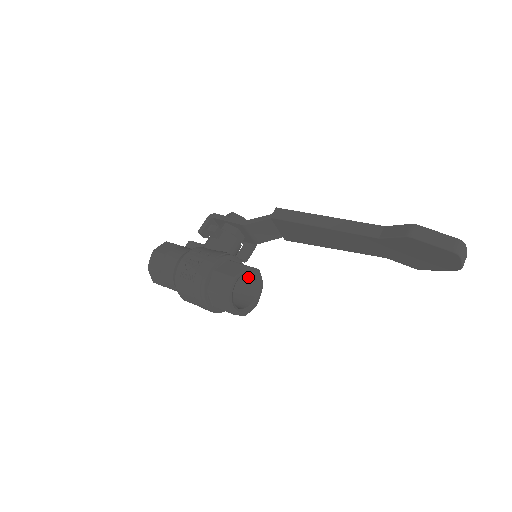
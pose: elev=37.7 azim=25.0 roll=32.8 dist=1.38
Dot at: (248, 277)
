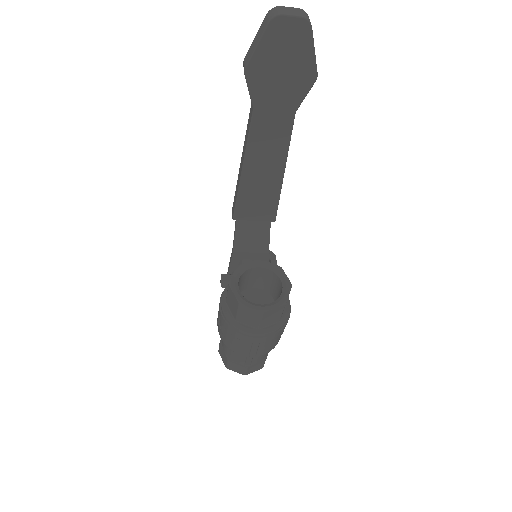
Dot at: (264, 276)
